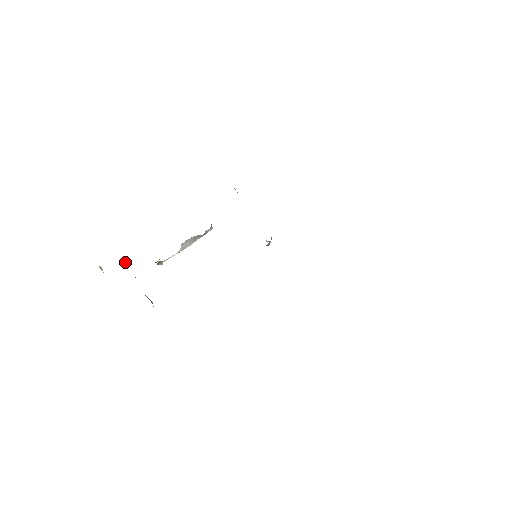
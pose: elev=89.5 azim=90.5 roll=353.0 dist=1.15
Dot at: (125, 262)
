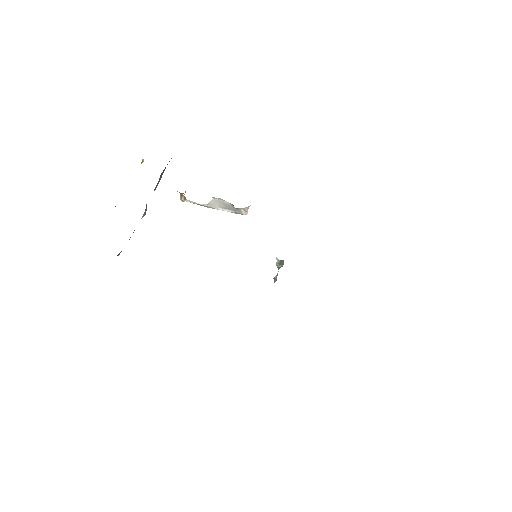
Dot at: (162, 174)
